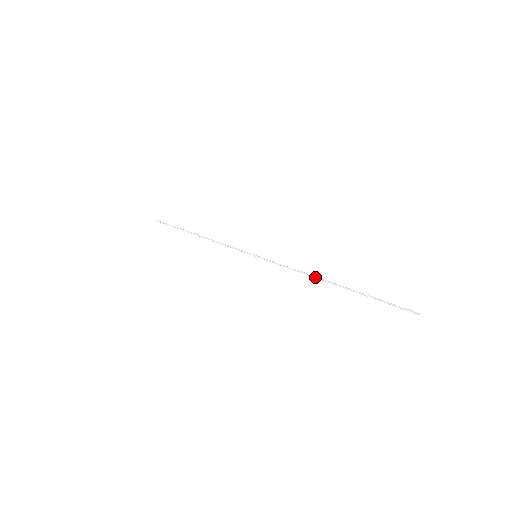
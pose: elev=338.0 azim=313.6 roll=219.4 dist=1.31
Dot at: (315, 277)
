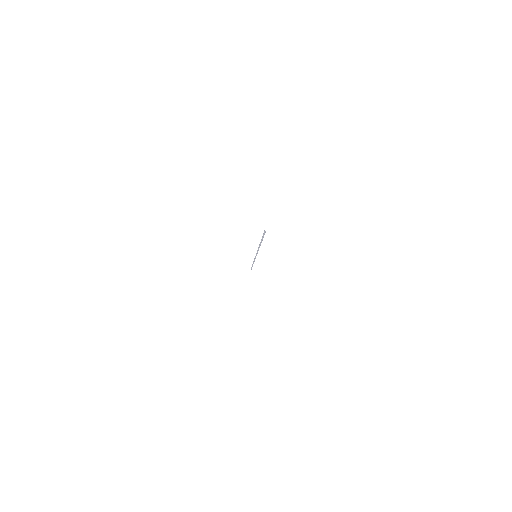
Dot at: (258, 247)
